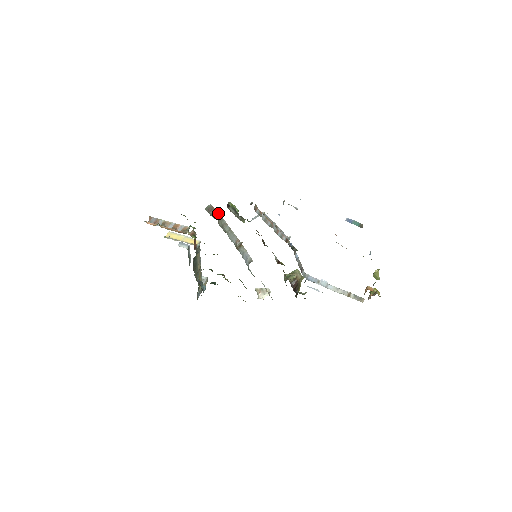
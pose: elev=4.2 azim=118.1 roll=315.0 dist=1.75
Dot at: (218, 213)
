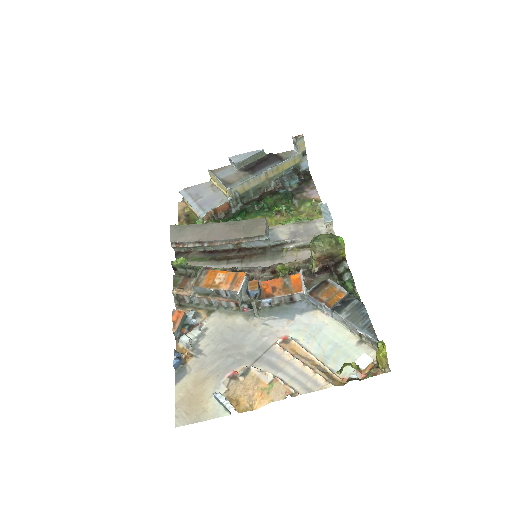
Dot at: (185, 247)
